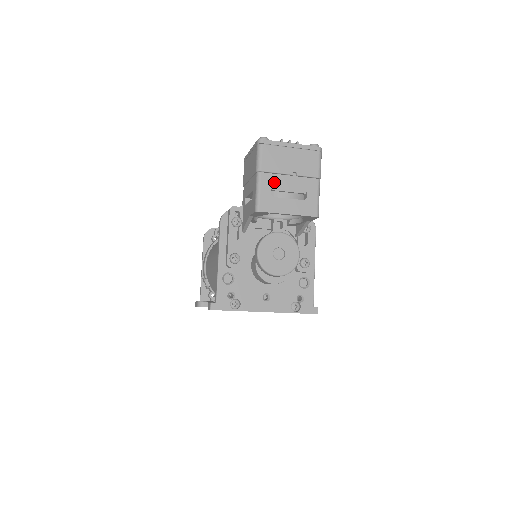
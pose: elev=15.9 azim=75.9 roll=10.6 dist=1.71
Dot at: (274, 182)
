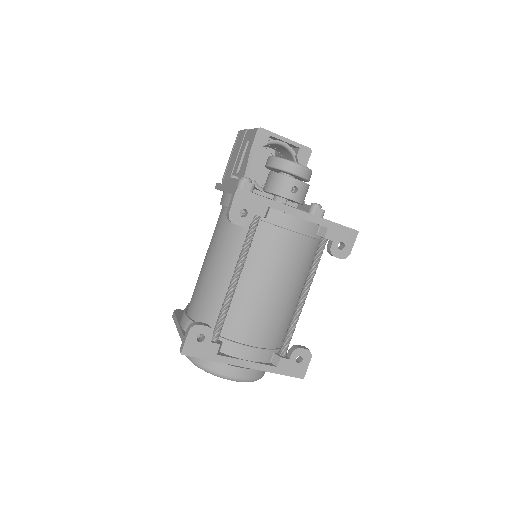
Dot at: occluded
